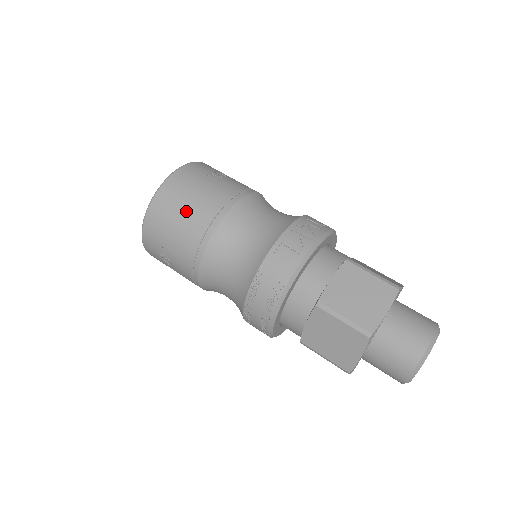
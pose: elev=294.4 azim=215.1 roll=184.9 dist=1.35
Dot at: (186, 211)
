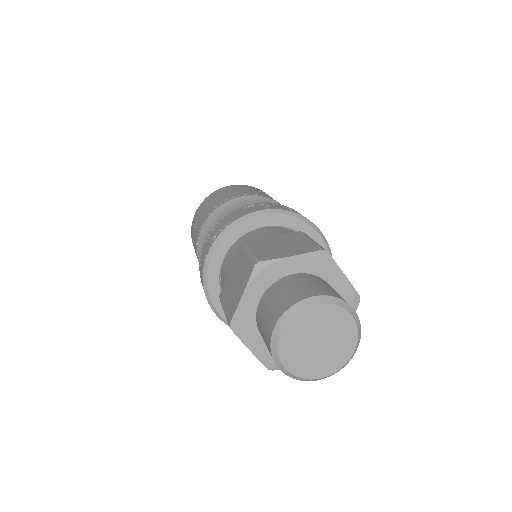
Dot at: (222, 195)
